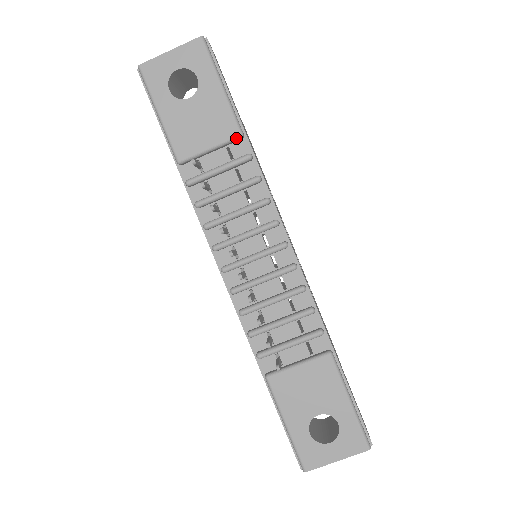
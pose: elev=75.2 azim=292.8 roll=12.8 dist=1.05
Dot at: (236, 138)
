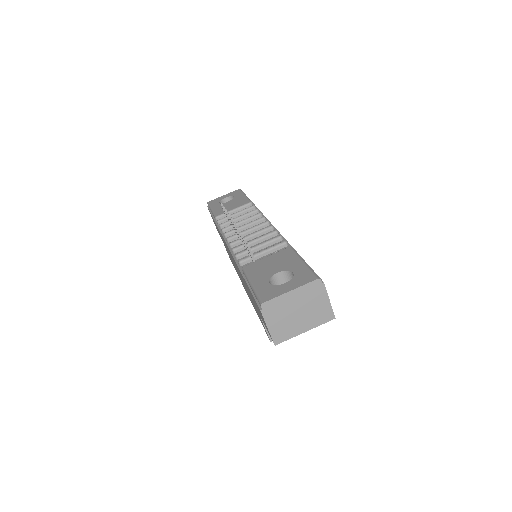
Dot at: (248, 204)
